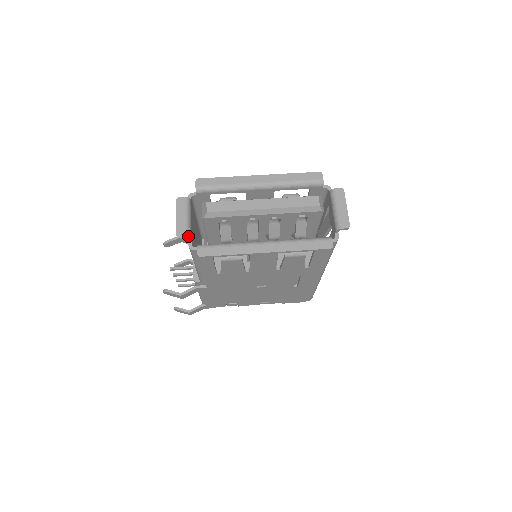
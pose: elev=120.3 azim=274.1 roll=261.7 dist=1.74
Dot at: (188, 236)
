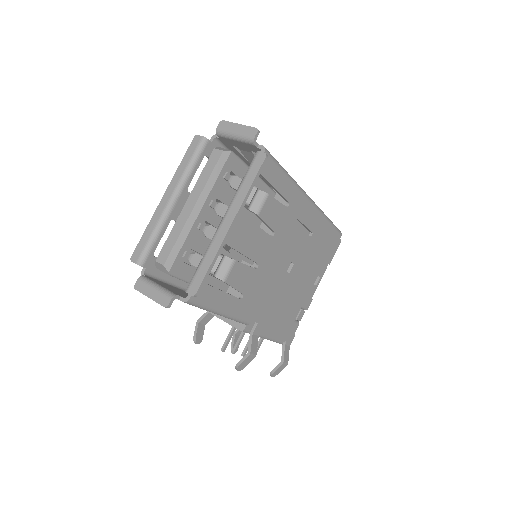
Dot at: (171, 296)
